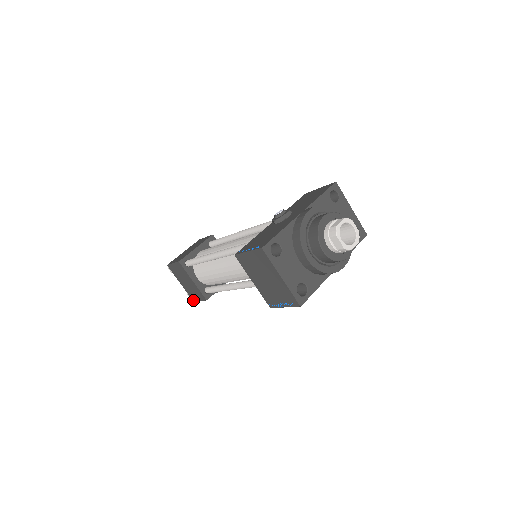
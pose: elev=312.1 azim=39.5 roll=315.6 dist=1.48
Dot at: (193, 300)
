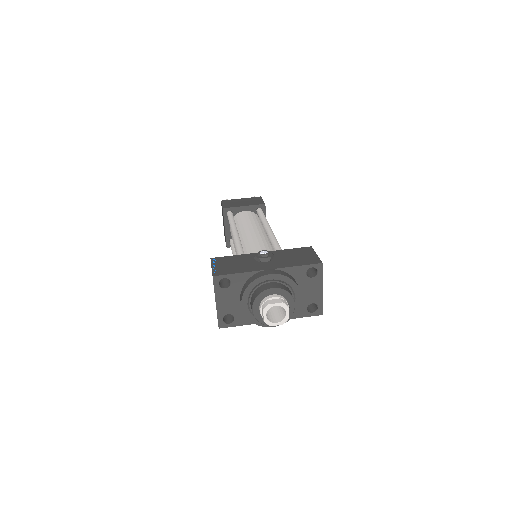
Dot at: occluded
